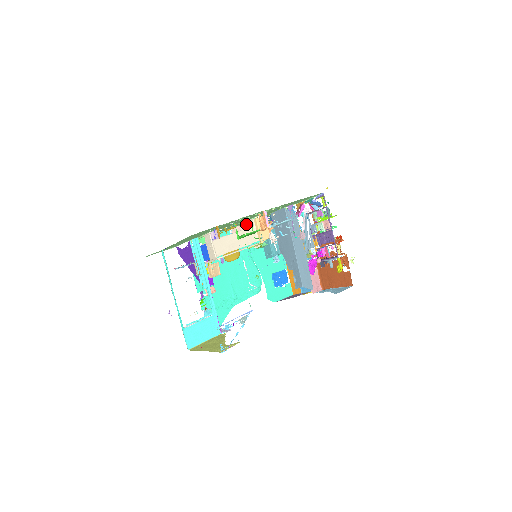
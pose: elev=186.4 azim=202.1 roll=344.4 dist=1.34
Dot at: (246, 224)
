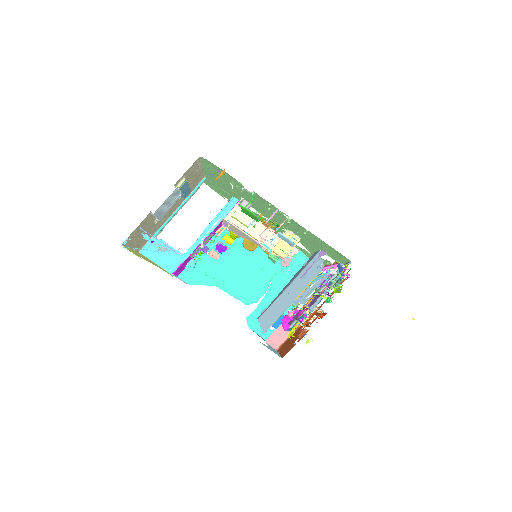
Dot at: (279, 229)
